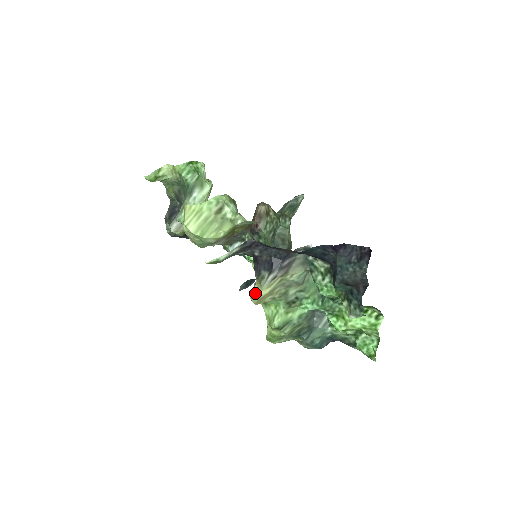
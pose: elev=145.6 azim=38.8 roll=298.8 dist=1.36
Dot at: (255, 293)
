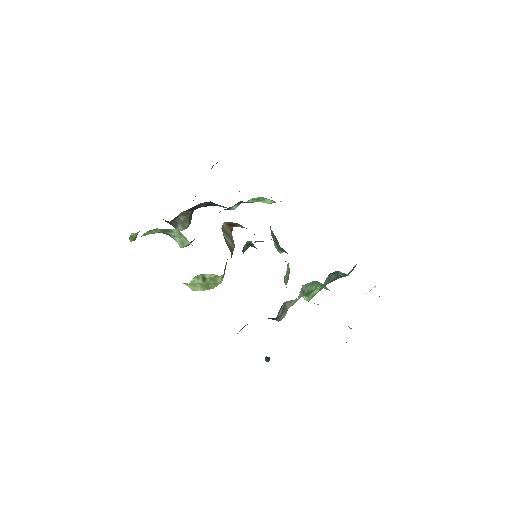
Dot at: occluded
